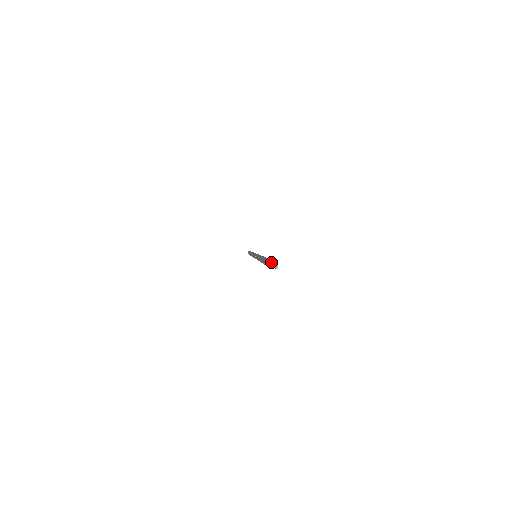
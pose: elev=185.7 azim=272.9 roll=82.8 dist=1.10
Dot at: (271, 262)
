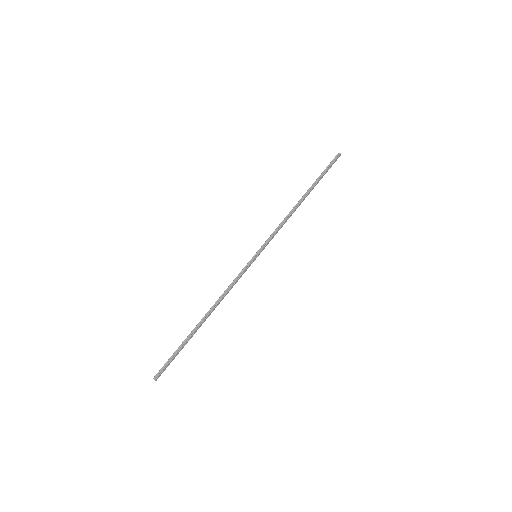
Dot at: (153, 378)
